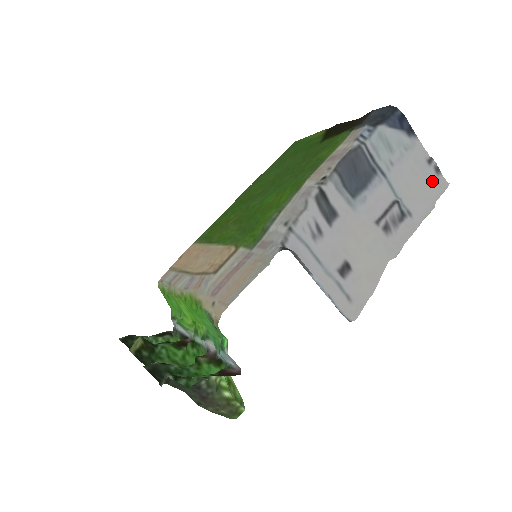
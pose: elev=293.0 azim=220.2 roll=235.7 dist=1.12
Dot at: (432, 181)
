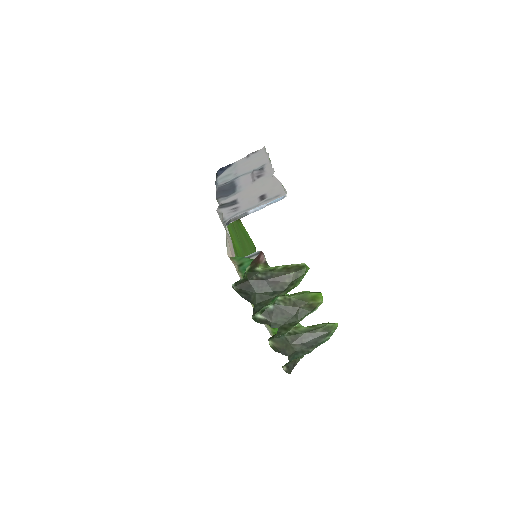
Dot at: (257, 155)
